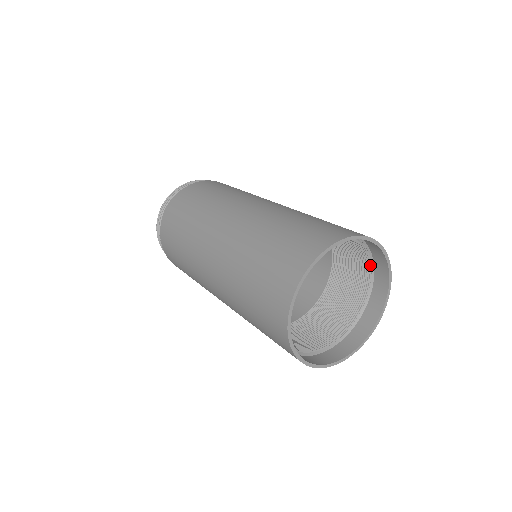
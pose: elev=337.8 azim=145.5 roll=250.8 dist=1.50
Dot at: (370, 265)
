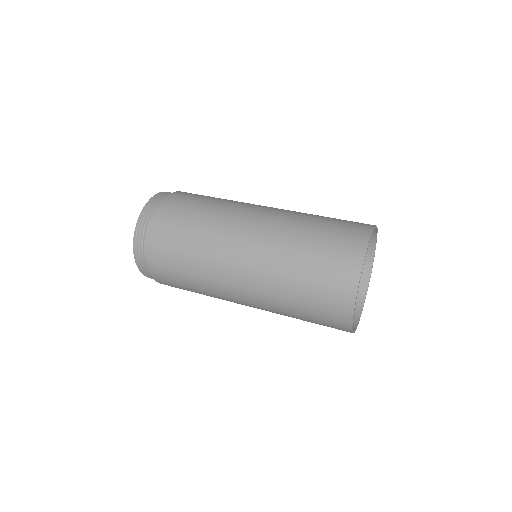
Dot at: occluded
